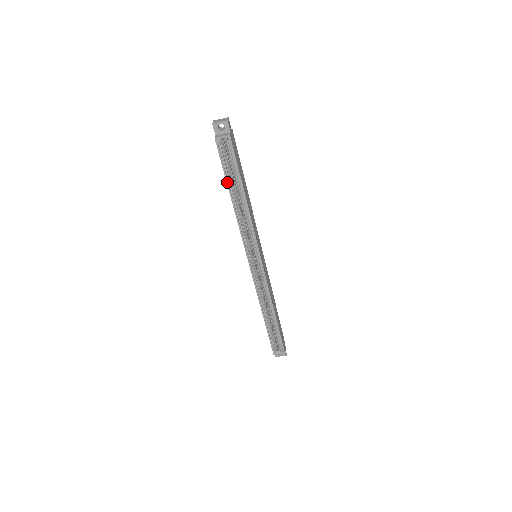
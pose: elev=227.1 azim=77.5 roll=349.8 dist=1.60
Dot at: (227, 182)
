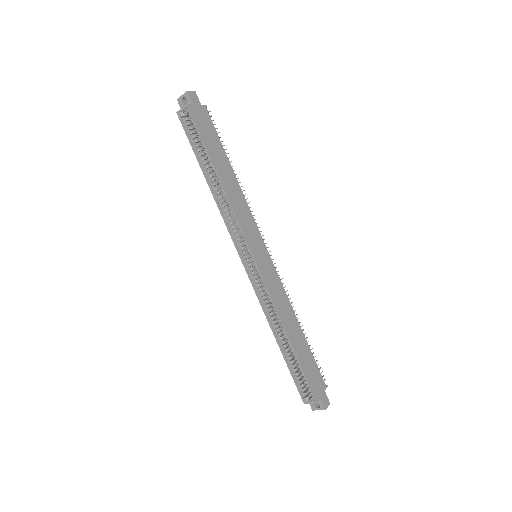
Dot at: (198, 161)
